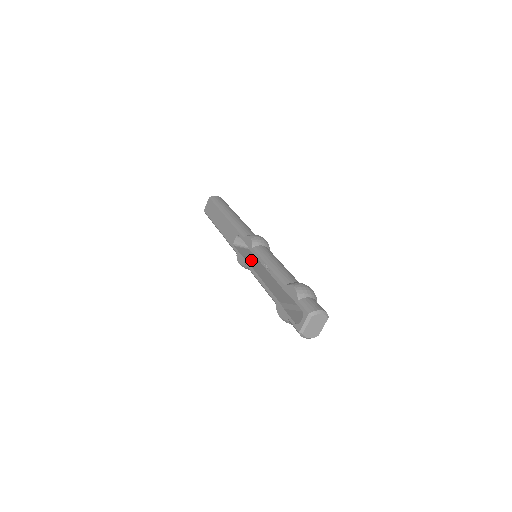
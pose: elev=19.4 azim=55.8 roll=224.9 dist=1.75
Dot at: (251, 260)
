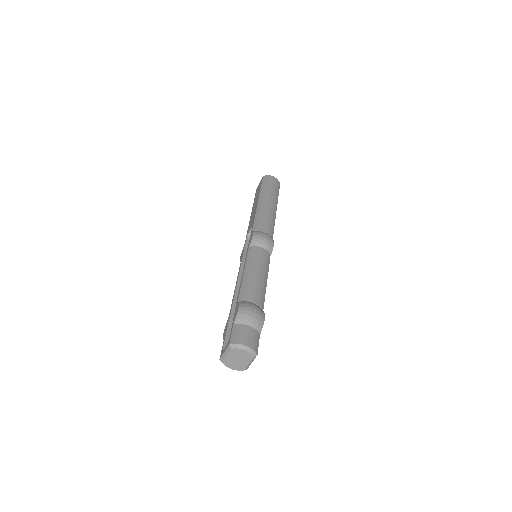
Dot at: occluded
